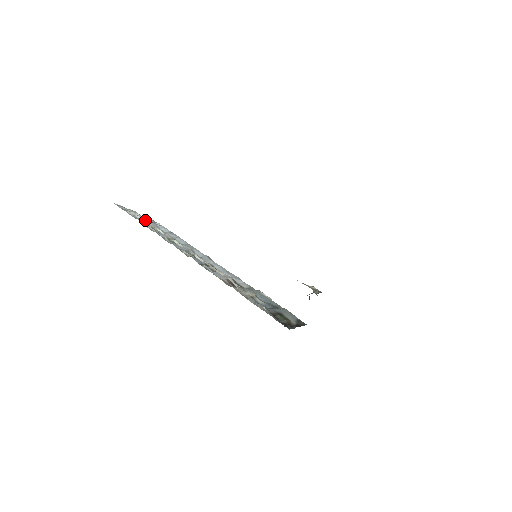
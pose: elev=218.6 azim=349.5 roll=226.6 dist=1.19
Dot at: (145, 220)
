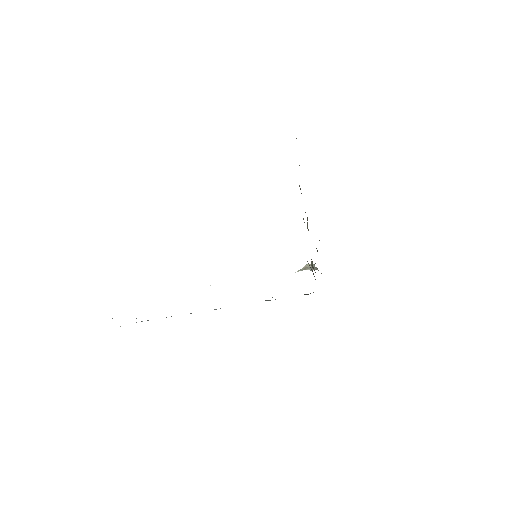
Dot at: occluded
